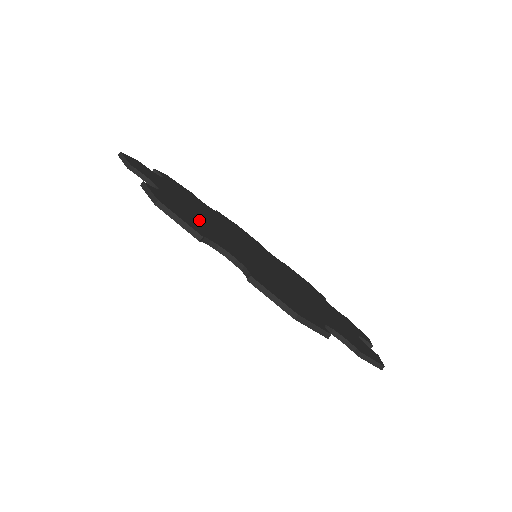
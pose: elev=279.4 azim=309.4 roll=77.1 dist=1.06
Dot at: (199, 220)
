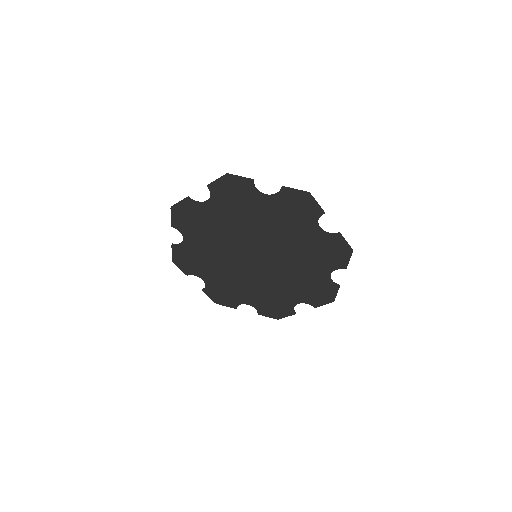
Dot at: (234, 208)
